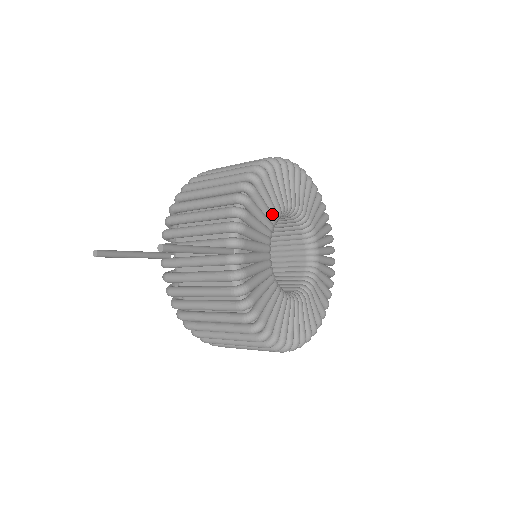
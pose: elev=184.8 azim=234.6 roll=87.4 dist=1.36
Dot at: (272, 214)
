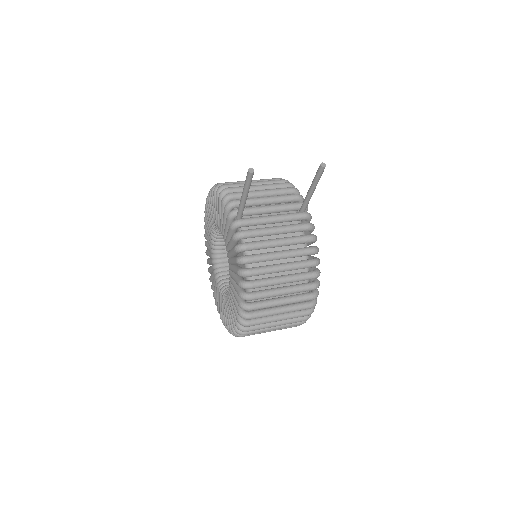
Dot at: occluded
